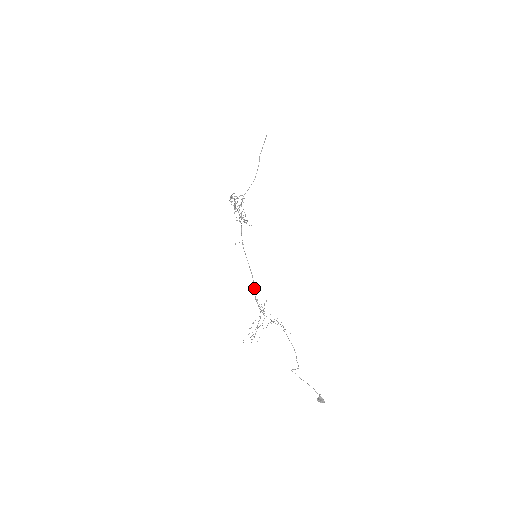
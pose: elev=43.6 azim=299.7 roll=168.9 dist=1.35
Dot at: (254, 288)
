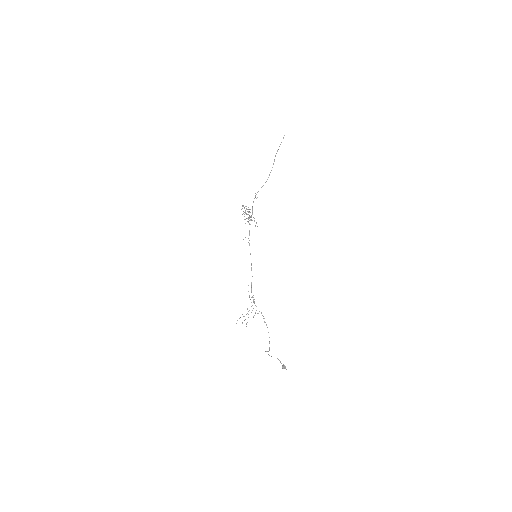
Dot at: occluded
